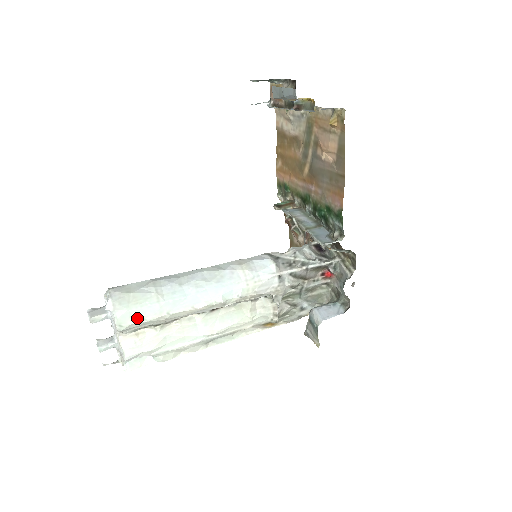
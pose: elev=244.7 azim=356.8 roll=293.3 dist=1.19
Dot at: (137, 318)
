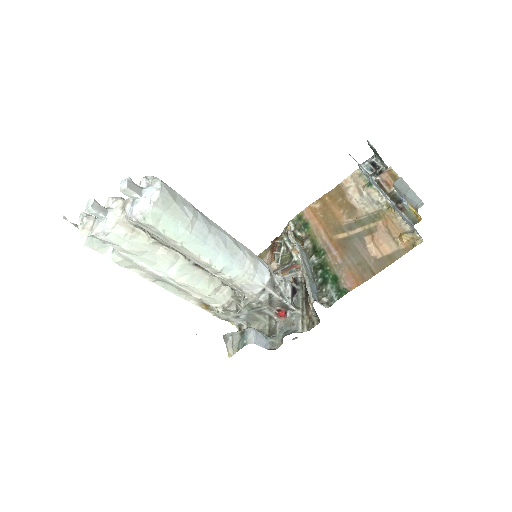
Dot at: (161, 225)
